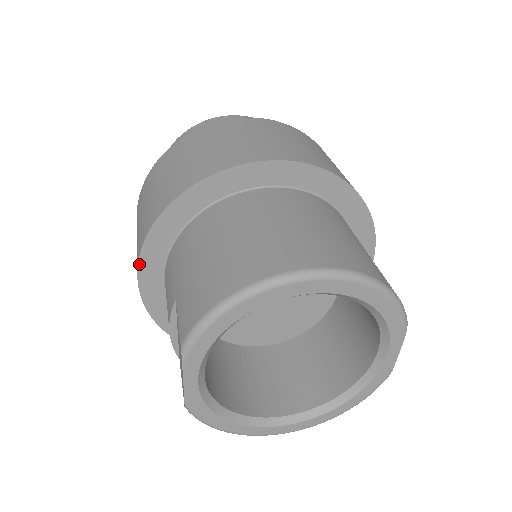
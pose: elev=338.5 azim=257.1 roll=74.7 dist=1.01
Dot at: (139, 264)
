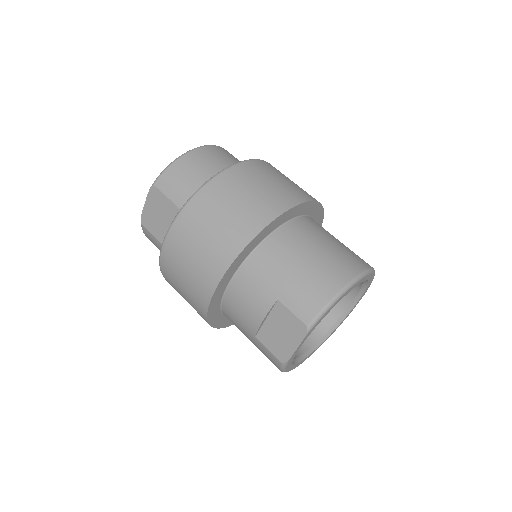
Dot at: (222, 278)
